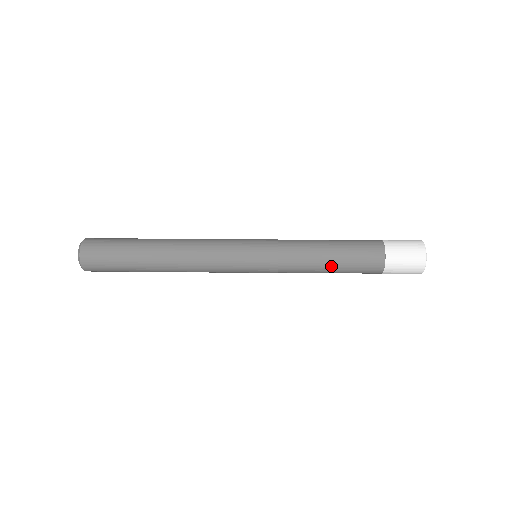
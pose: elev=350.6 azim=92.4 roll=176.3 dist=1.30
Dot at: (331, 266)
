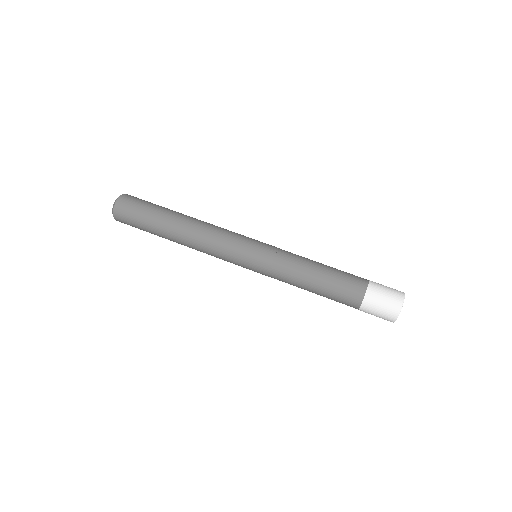
Dot at: (314, 289)
